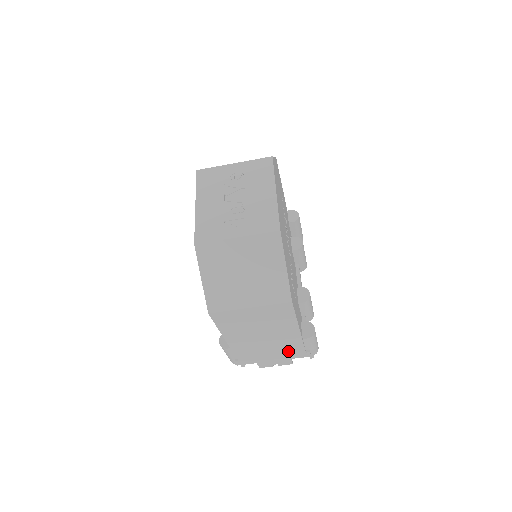
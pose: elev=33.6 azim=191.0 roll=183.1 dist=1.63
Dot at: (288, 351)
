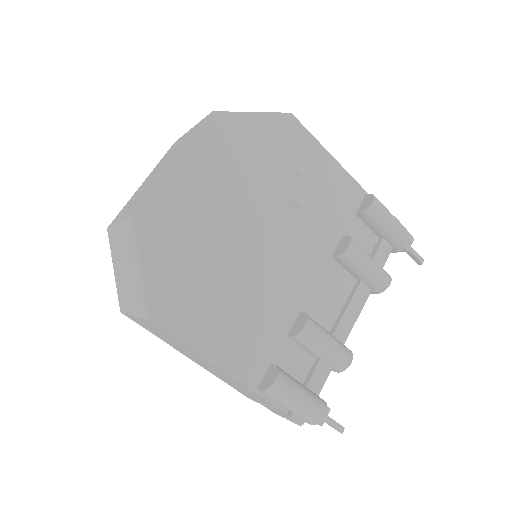
Dot at: (264, 401)
